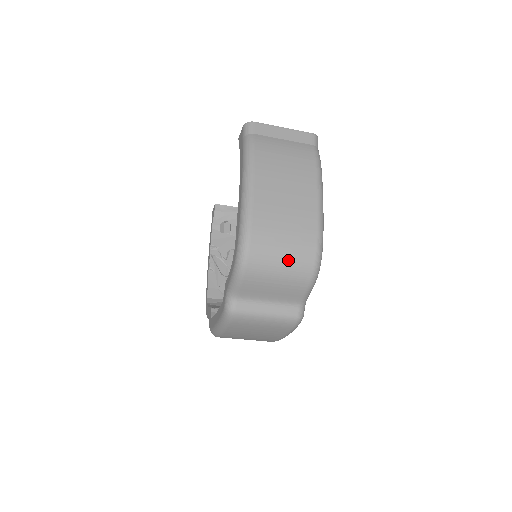
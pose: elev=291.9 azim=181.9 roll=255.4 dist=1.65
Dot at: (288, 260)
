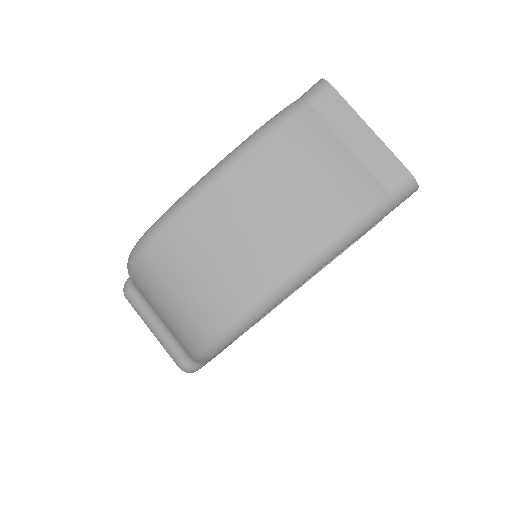
Dot at: (176, 308)
